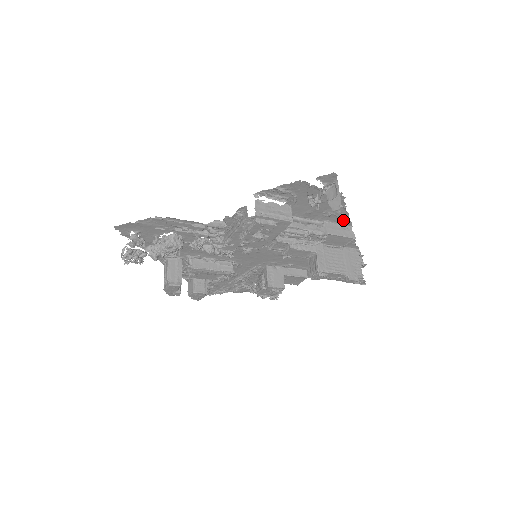
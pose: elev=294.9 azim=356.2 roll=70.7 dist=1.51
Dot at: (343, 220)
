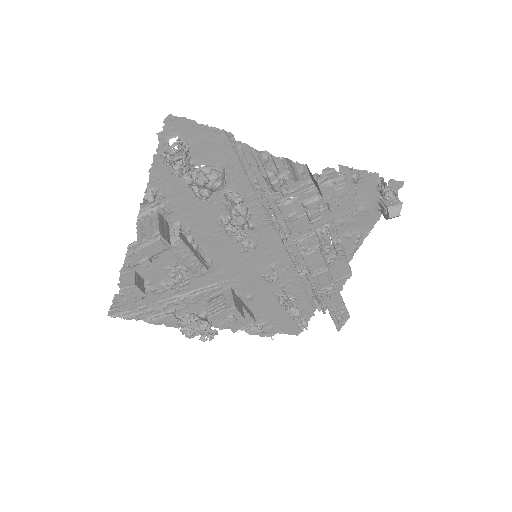
Dot at: (351, 250)
